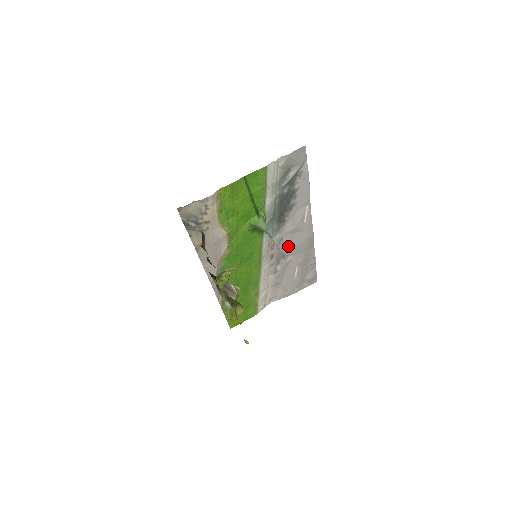
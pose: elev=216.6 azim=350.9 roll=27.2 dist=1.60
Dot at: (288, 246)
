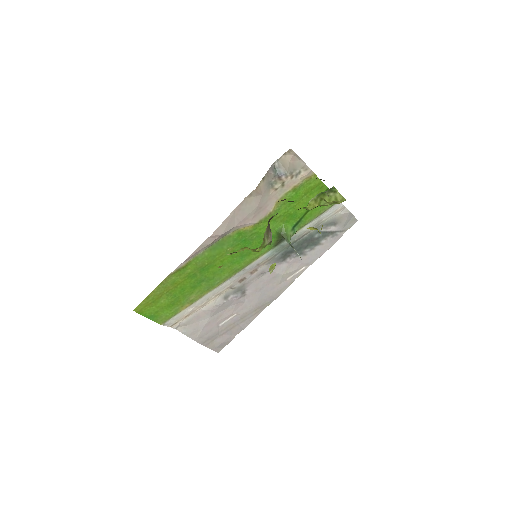
Dot at: (258, 285)
